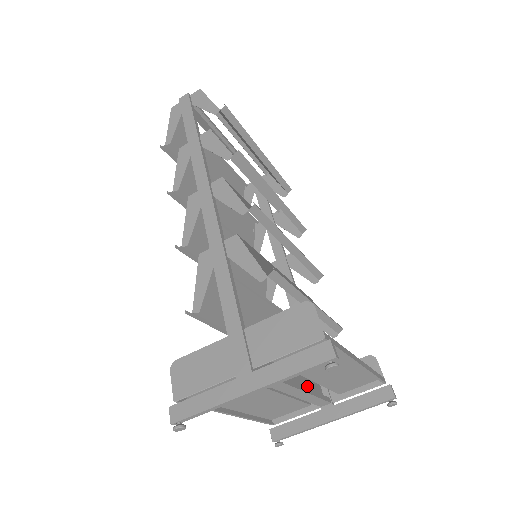
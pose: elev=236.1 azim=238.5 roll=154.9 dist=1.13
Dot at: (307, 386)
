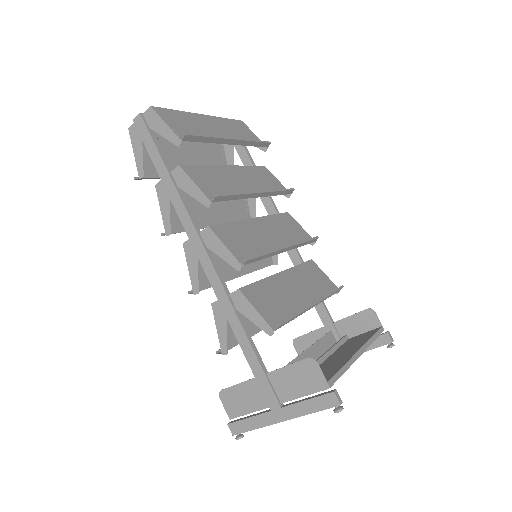
Dot at: (322, 350)
